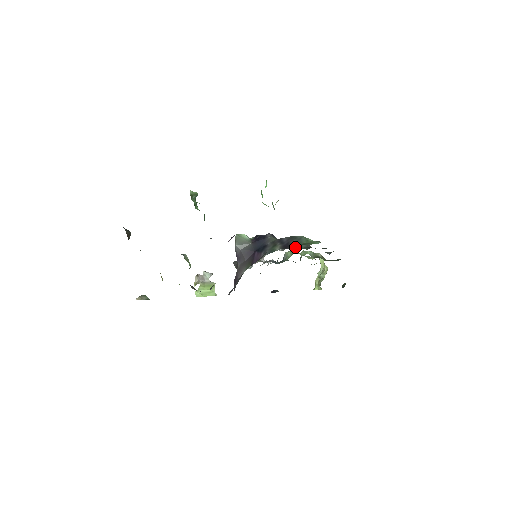
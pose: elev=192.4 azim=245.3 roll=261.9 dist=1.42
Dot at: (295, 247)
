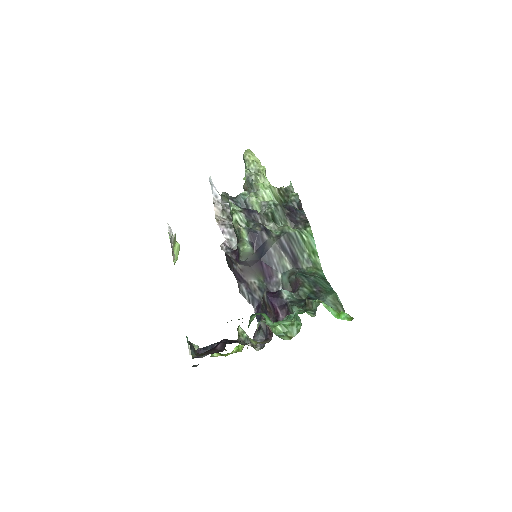
Dot at: (279, 225)
